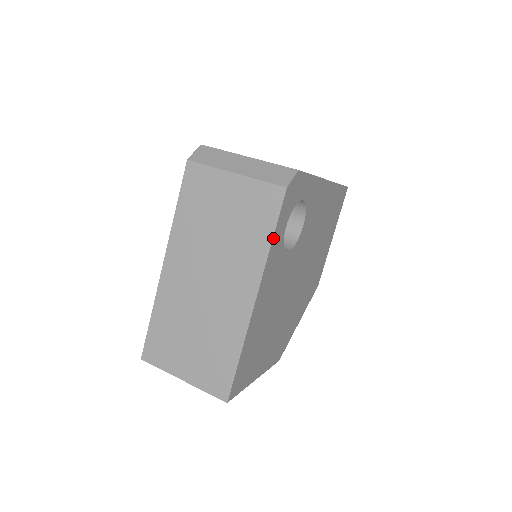
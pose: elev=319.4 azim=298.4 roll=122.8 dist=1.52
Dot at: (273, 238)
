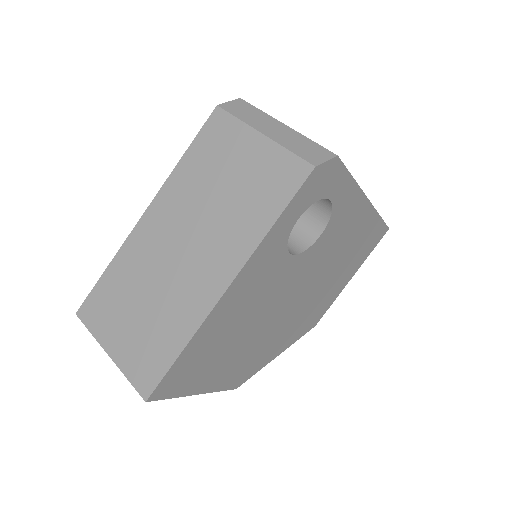
Dot at: (277, 221)
